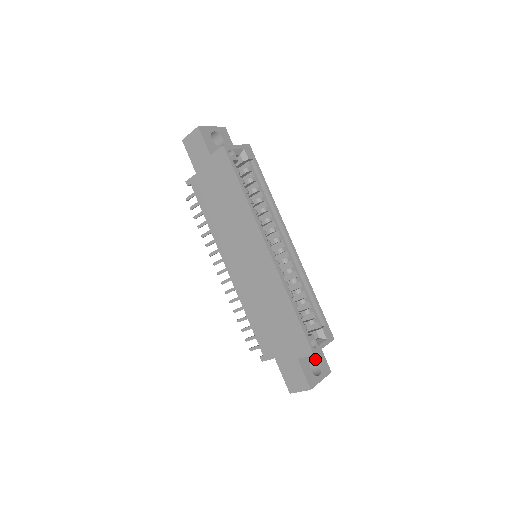
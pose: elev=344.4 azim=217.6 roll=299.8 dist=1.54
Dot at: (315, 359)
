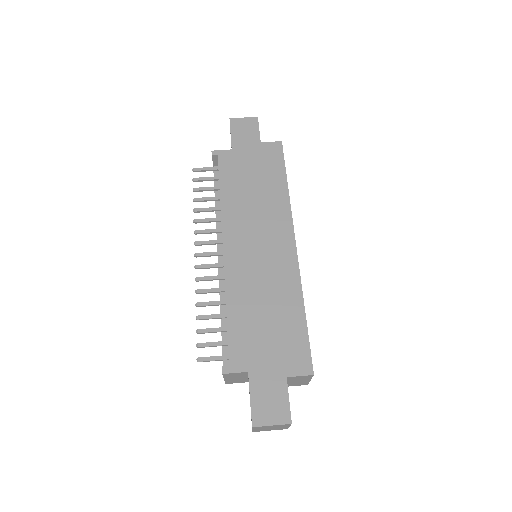
Dot at: occluded
